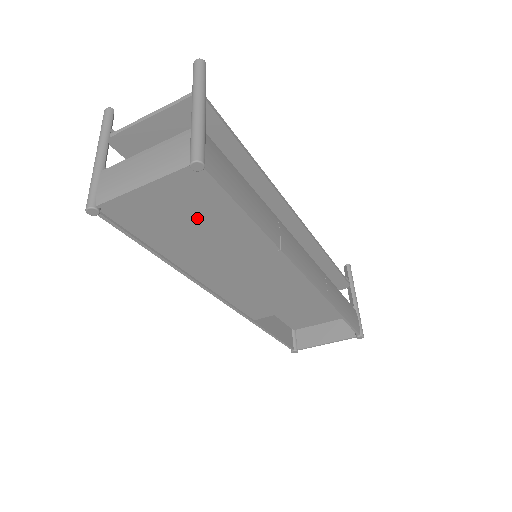
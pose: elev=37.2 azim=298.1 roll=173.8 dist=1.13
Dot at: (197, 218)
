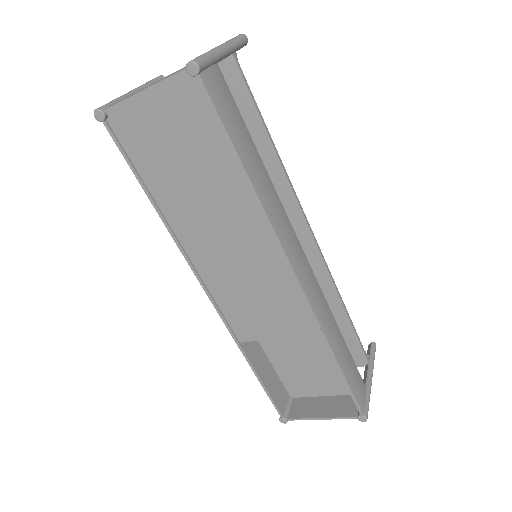
Dot at: (190, 150)
